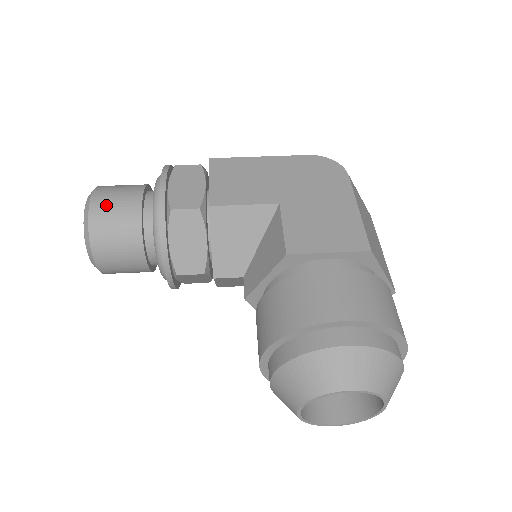
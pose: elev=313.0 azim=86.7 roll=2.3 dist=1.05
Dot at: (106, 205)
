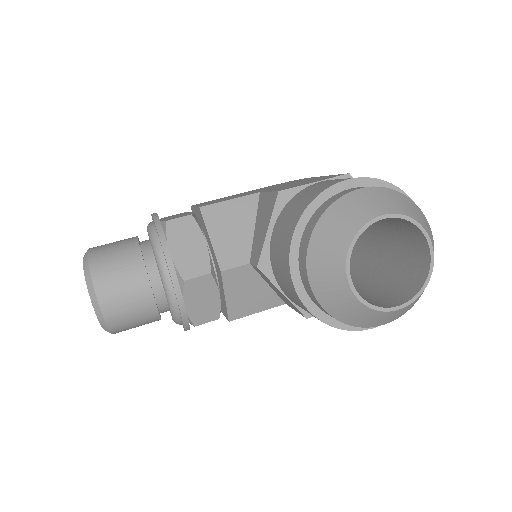
Dot at: (104, 247)
